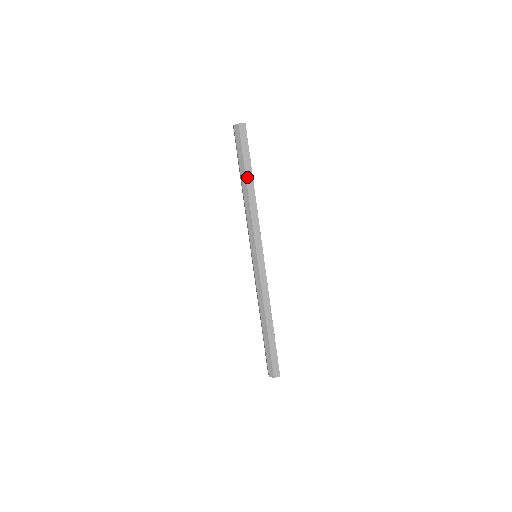
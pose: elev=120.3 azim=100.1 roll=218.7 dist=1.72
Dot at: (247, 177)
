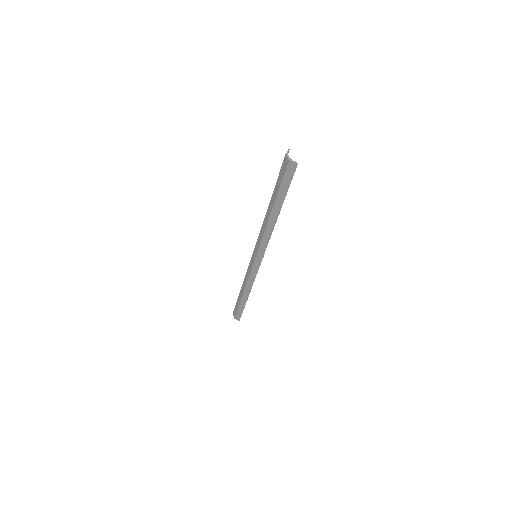
Dot at: (275, 206)
